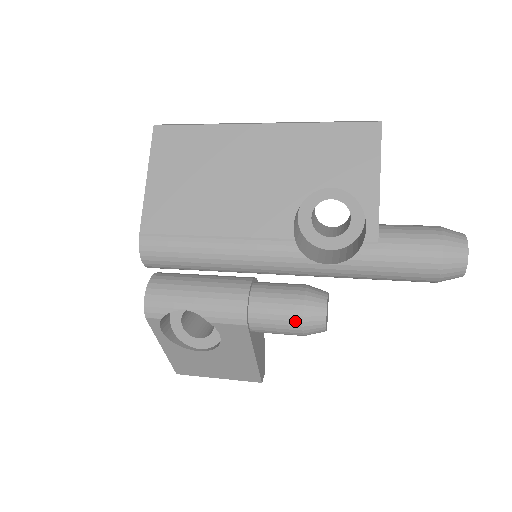
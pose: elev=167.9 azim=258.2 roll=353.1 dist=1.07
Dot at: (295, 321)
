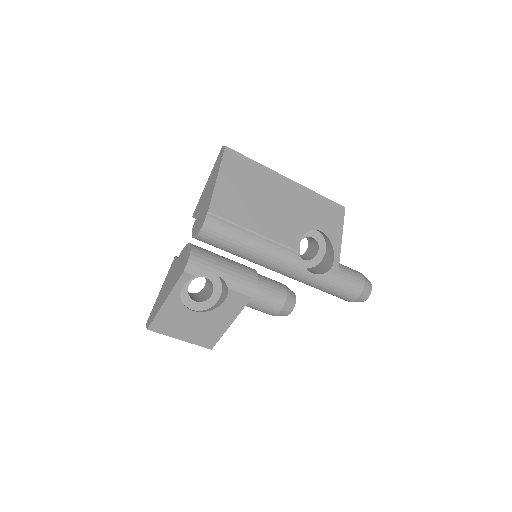
Dot at: (280, 303)
